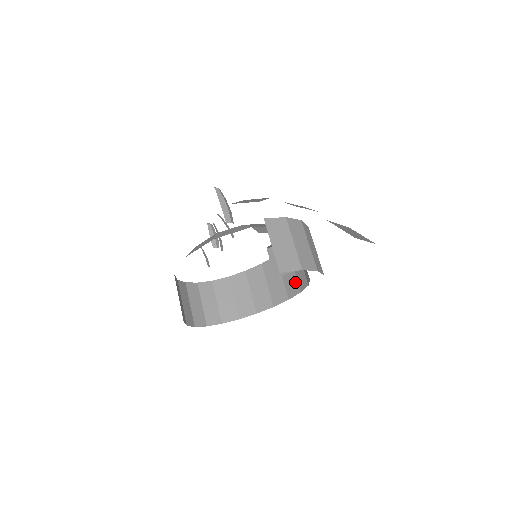
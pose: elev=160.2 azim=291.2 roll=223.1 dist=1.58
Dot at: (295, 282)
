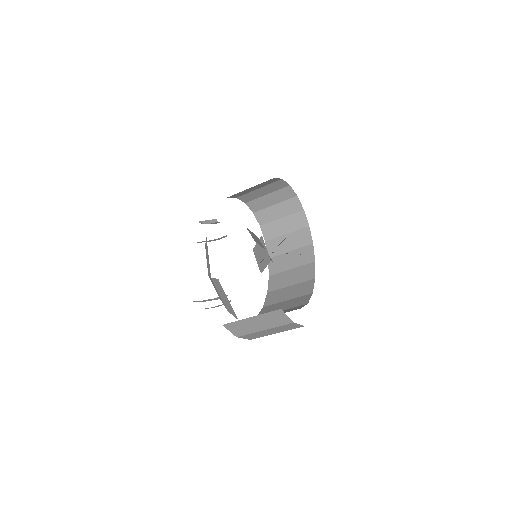
Dot at: (302, 250)
